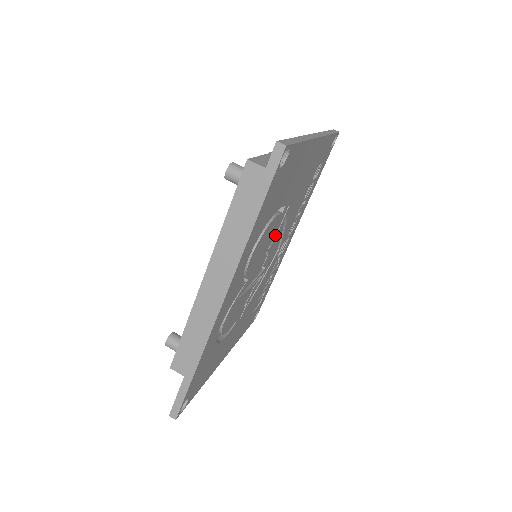
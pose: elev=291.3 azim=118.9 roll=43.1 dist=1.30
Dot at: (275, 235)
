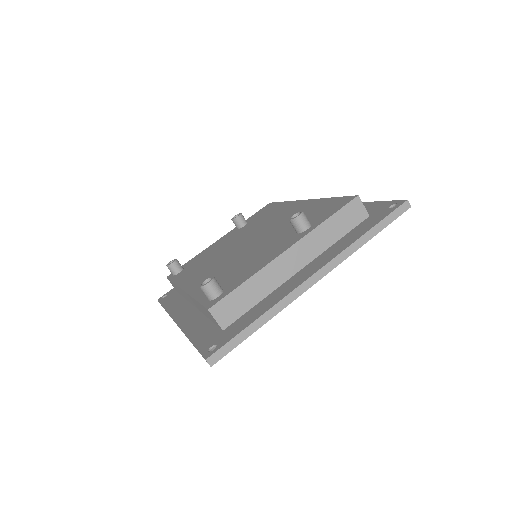
Dot at: occluded
